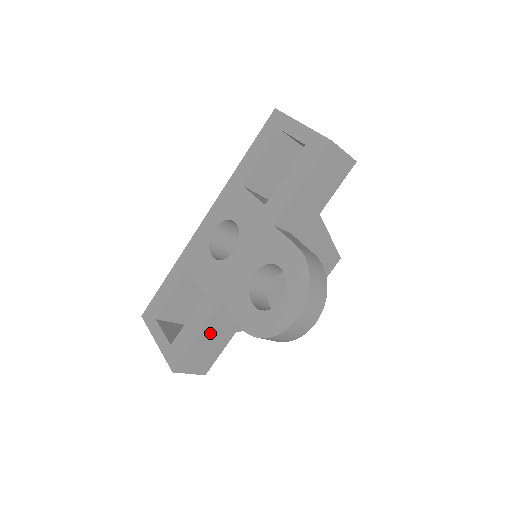
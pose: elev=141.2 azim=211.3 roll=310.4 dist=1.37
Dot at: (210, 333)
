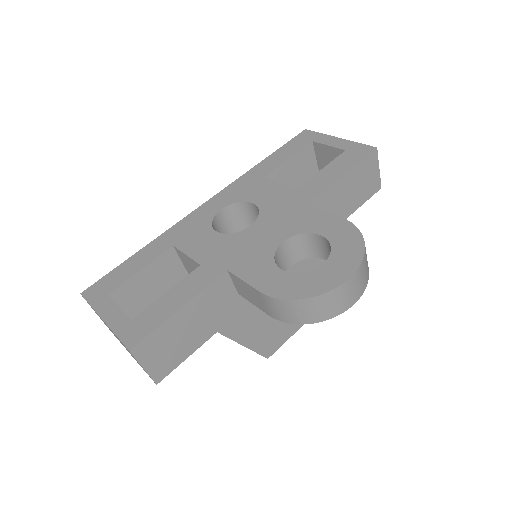
Dot at: (196, 312)
